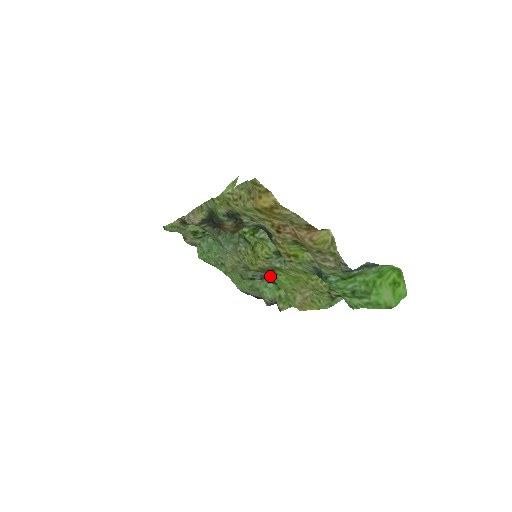
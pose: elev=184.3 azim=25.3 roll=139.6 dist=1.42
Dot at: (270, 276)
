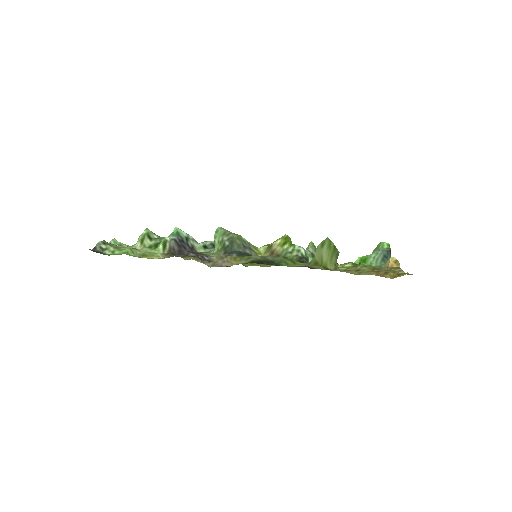
Dot at: occluded
